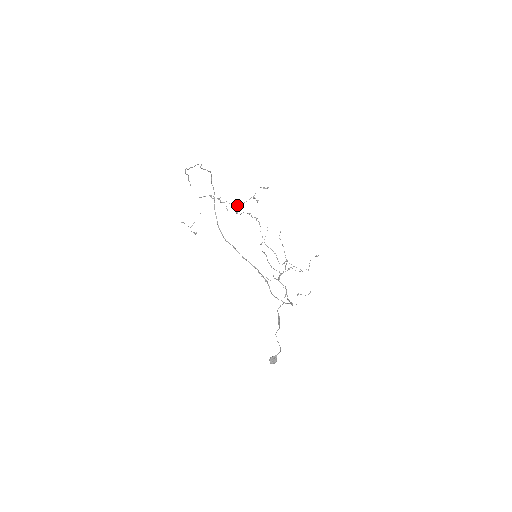
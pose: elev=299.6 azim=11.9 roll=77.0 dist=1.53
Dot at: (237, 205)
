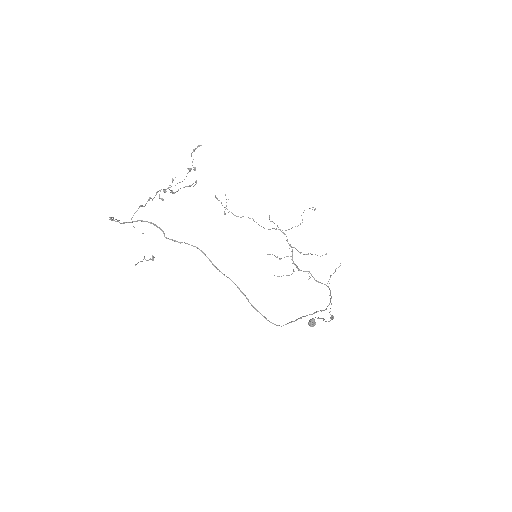
Dot at: occluded
